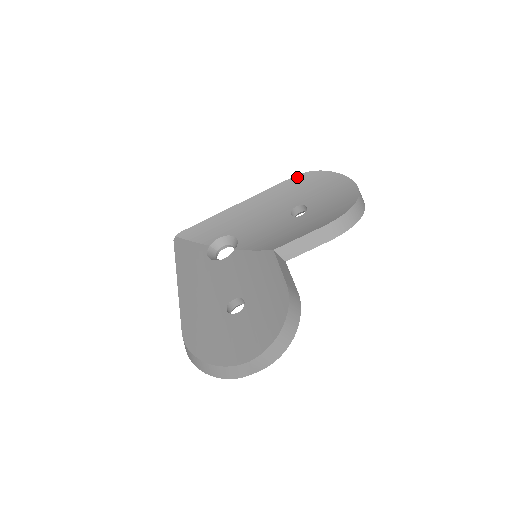
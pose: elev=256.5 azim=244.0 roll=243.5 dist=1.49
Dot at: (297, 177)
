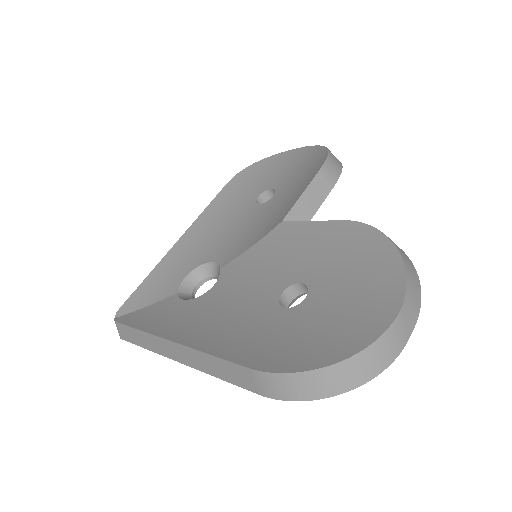
Dot at: (232, 181)
